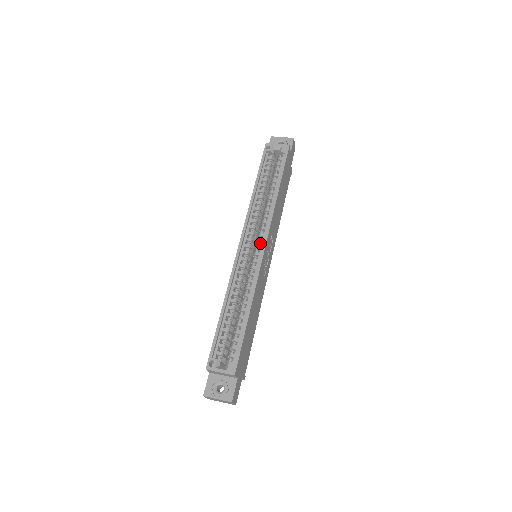
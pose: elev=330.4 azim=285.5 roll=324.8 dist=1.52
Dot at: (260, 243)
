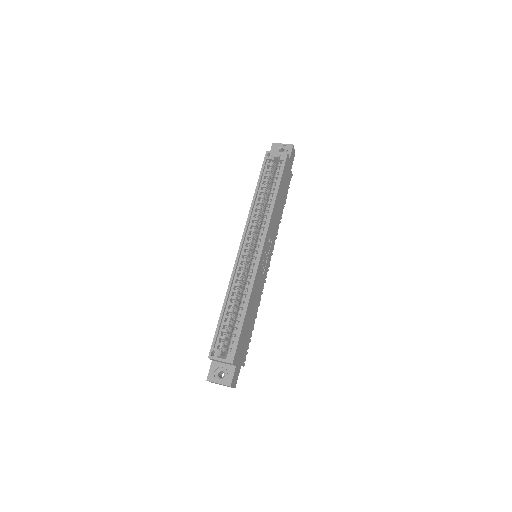
Dot at: (258, 245)
